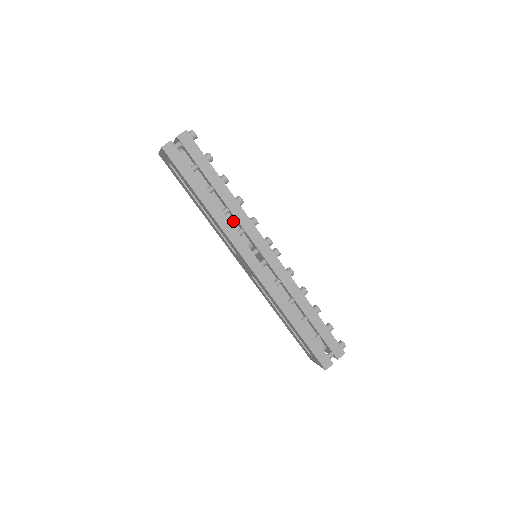
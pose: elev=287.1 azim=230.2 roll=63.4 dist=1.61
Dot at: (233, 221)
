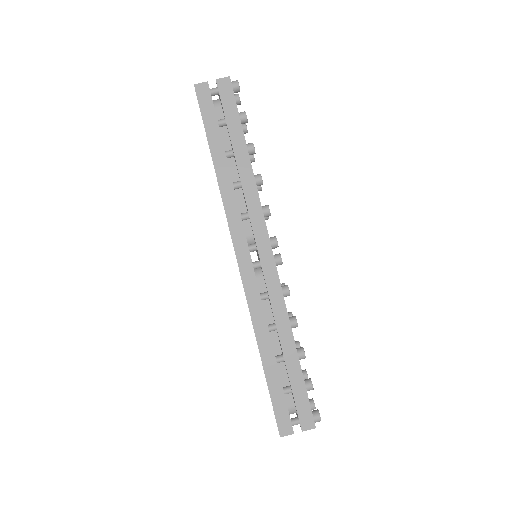
Dot at: (243, 201)
